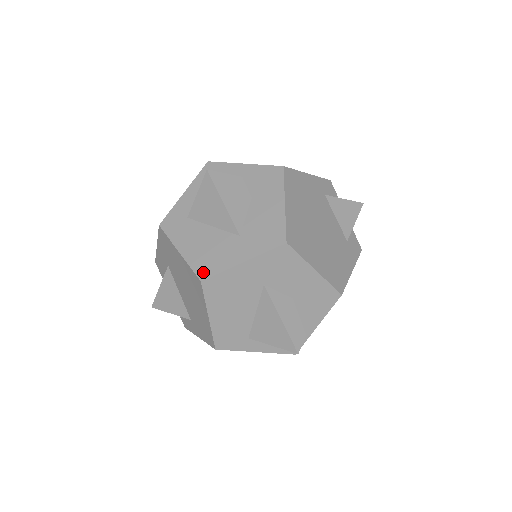
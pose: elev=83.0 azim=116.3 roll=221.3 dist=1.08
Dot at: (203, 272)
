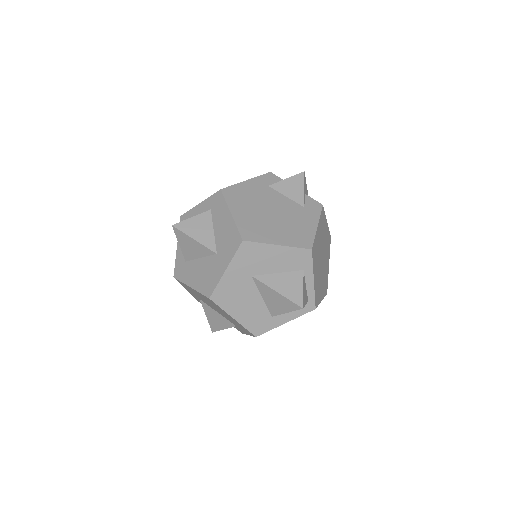
Dot at: (208, 292)
